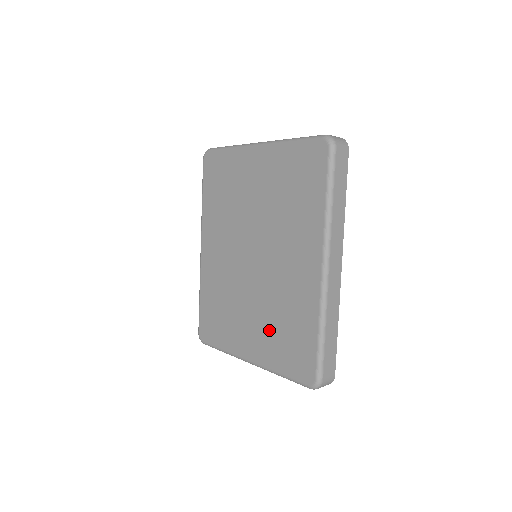
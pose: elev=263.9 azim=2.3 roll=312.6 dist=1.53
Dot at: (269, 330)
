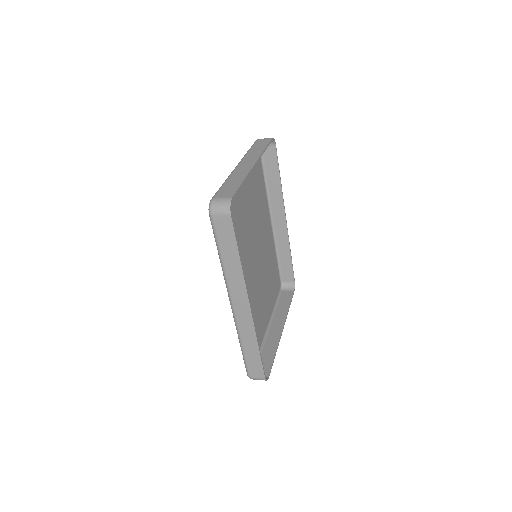
Dot at: (256, 317)
